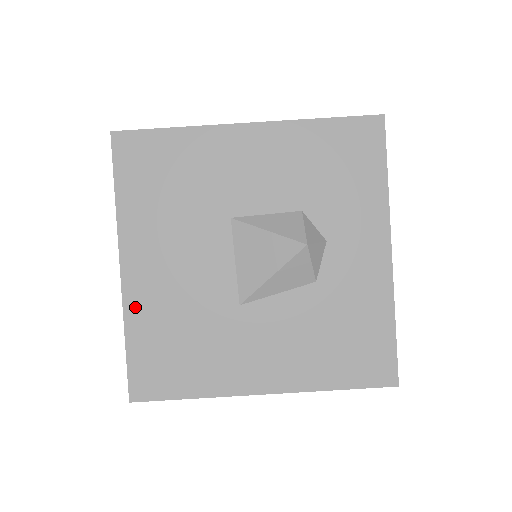
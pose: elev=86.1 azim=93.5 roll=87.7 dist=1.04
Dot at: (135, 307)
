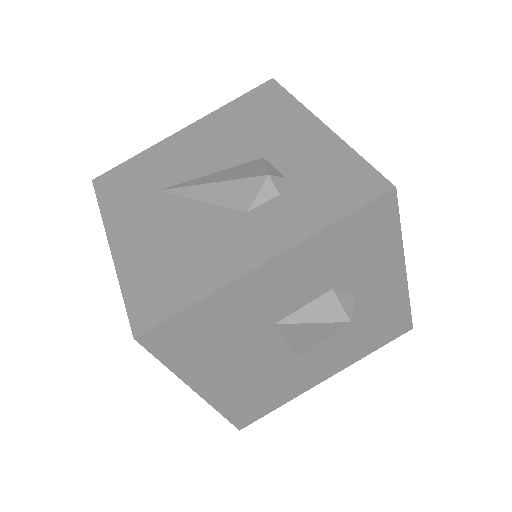
Dot at: (221, 401)
